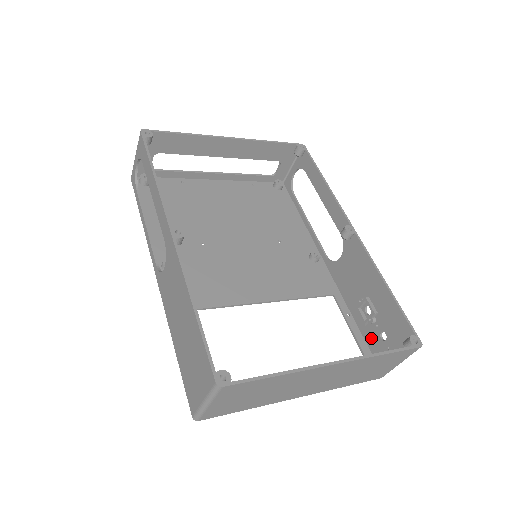
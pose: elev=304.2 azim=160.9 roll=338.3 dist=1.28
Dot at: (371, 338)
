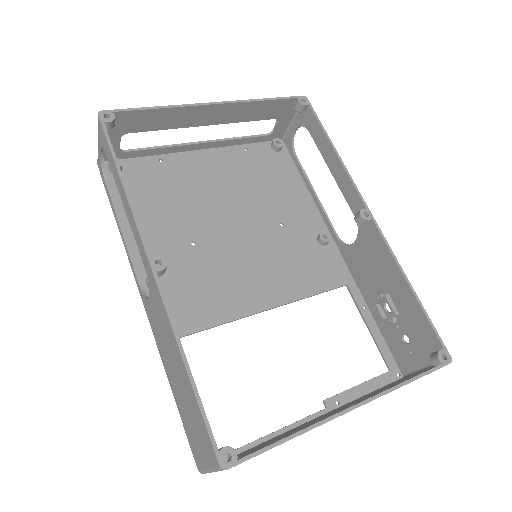
Dot at: (391, 338)
